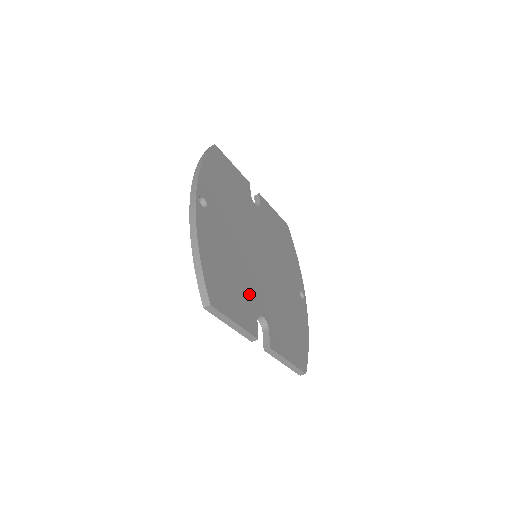
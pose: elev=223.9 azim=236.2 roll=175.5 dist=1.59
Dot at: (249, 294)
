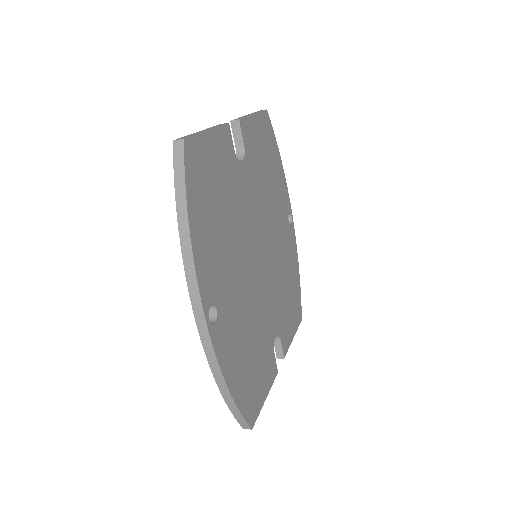
Dot at: (265, 338)
